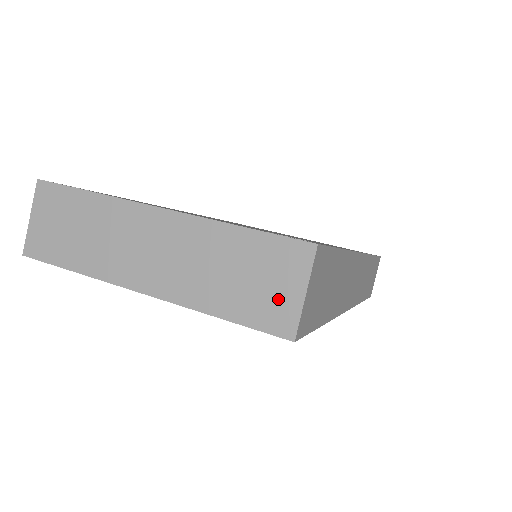
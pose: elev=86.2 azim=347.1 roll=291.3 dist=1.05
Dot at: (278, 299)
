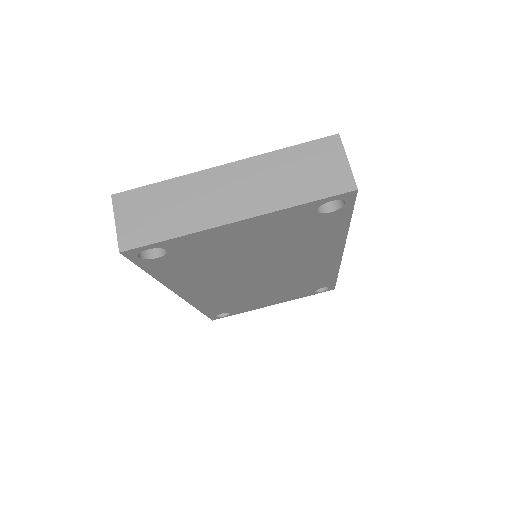
Dot at: (334, 173)
